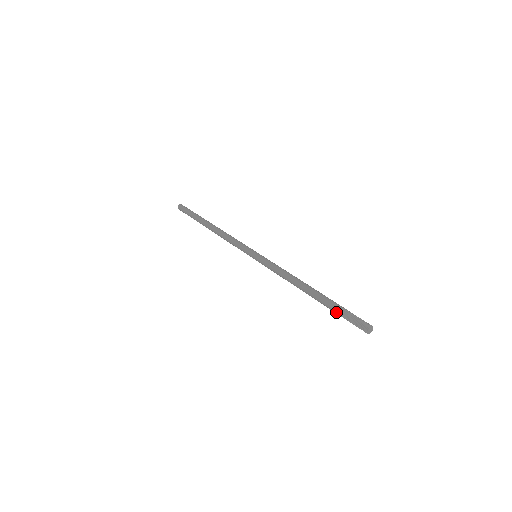
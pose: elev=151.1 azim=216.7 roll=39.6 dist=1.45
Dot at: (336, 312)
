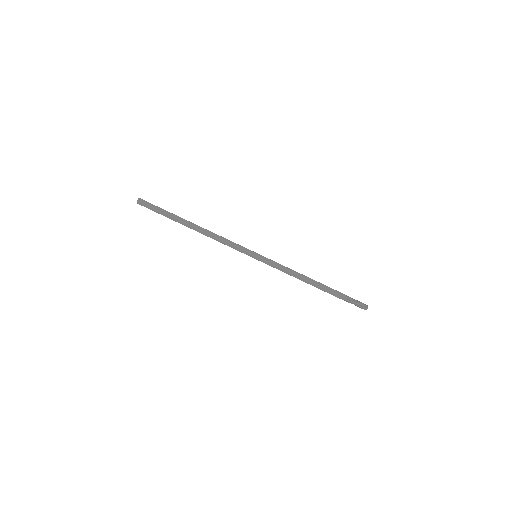
Dot at: occluded
